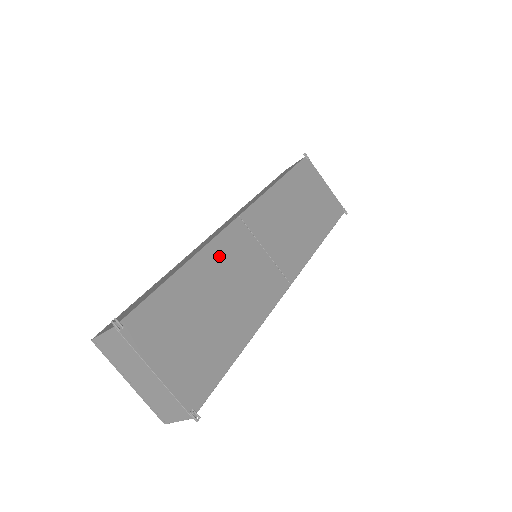
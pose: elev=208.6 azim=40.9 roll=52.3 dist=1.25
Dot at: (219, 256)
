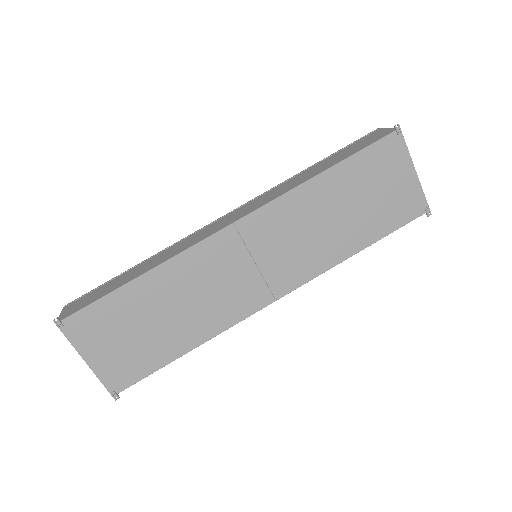
Dot at: (188, 268)
